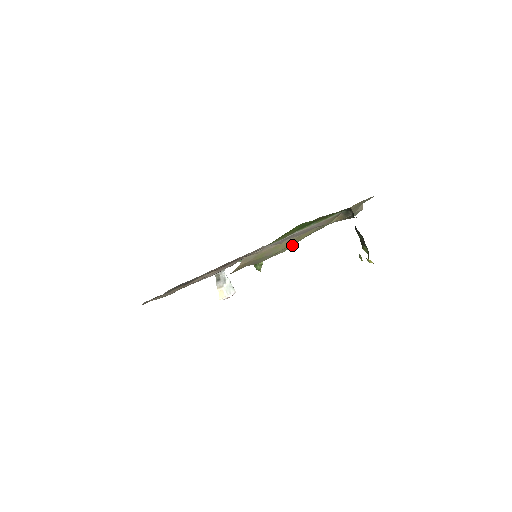
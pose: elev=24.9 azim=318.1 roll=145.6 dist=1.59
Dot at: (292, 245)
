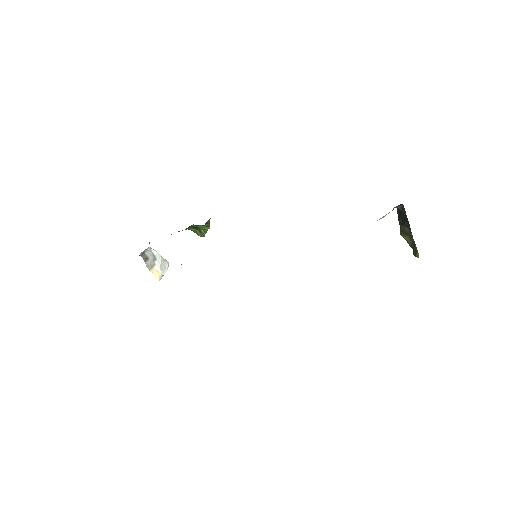
Dot at: occluded
